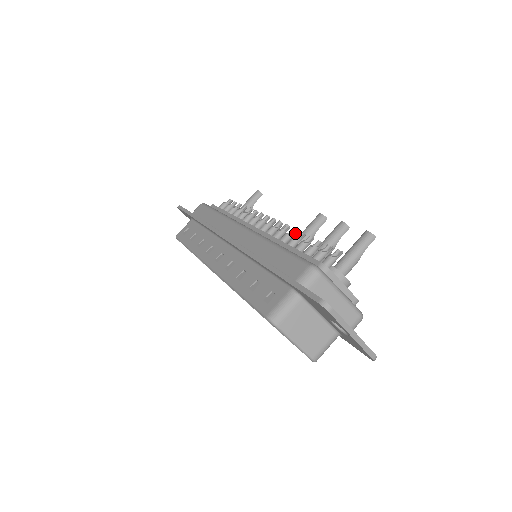
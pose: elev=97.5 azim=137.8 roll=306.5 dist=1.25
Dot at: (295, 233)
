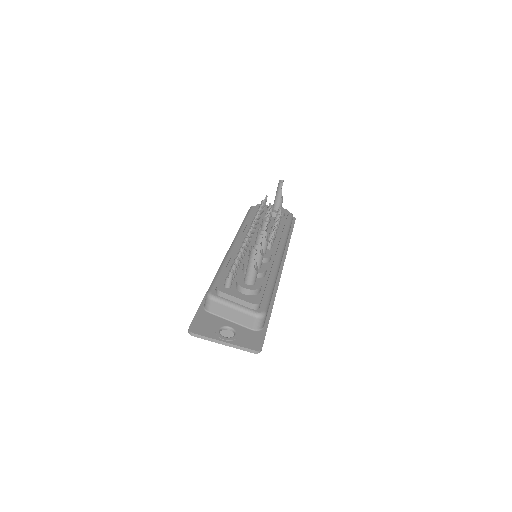
Dot at: (244, 245)
